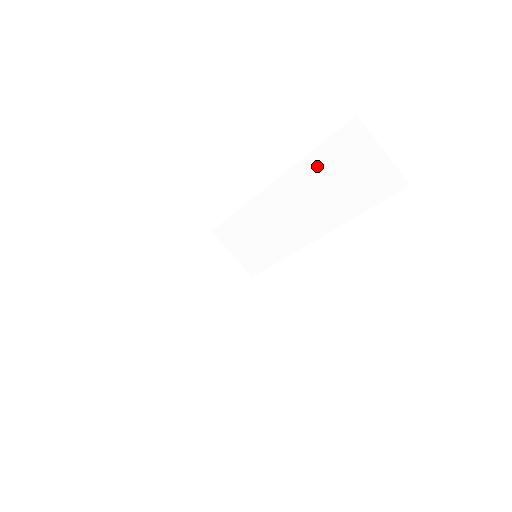
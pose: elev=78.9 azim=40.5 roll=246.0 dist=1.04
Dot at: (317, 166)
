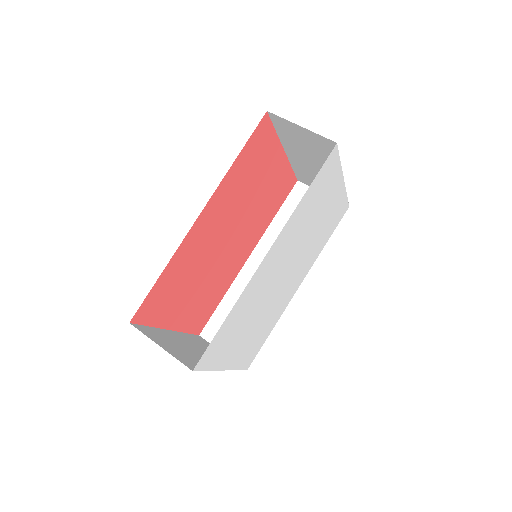
Dot at: (282, 225)
